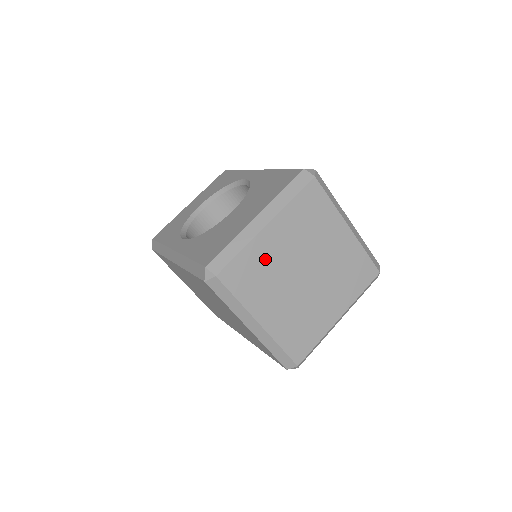
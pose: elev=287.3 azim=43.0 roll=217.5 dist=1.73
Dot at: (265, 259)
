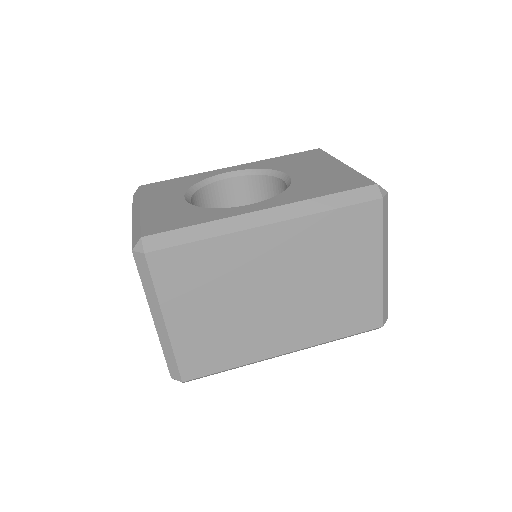
Dot at: occluded
